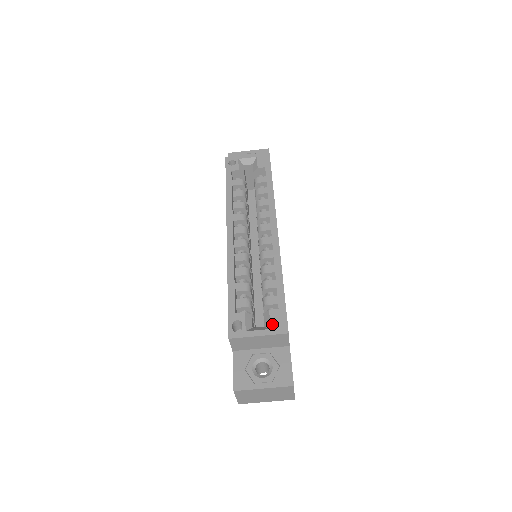
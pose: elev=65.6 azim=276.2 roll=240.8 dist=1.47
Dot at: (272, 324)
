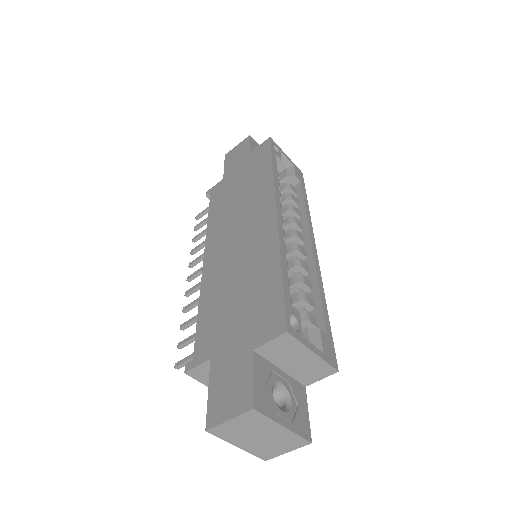
Dot at: (324, 348)
